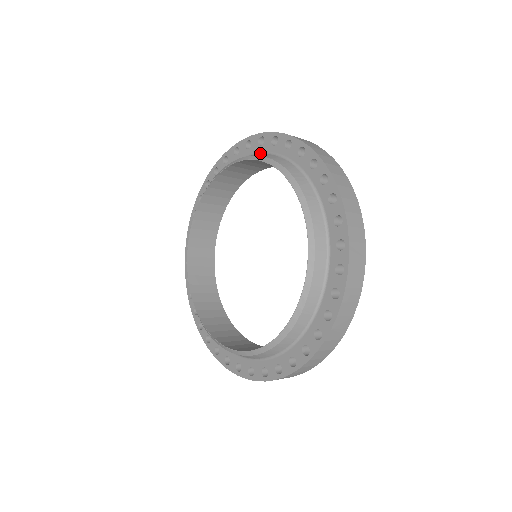
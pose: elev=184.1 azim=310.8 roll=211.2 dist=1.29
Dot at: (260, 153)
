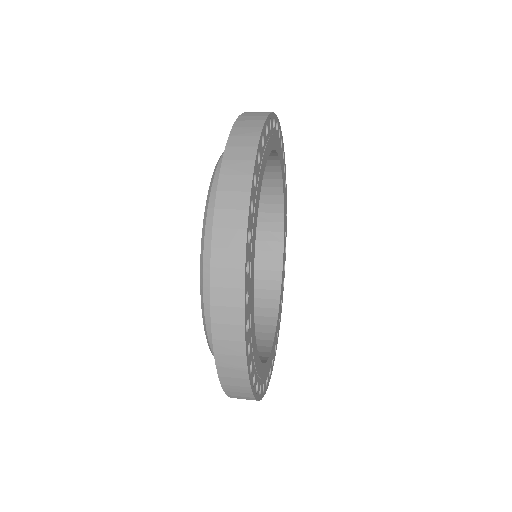
Dot at: occluded
